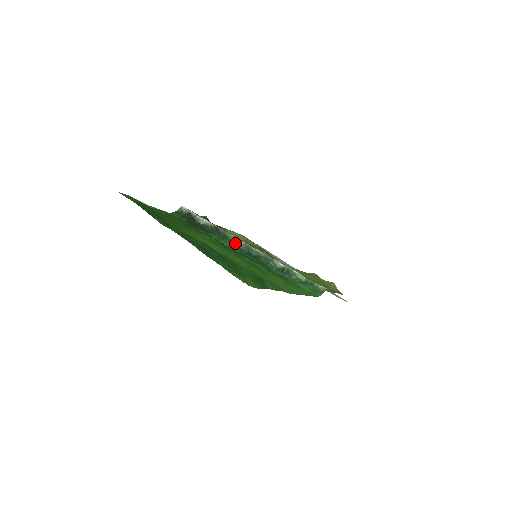
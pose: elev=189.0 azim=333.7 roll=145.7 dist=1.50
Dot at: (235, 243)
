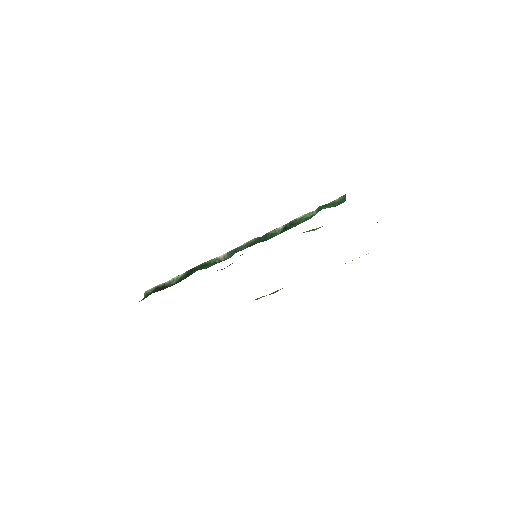
Dot at: (219, 261)
